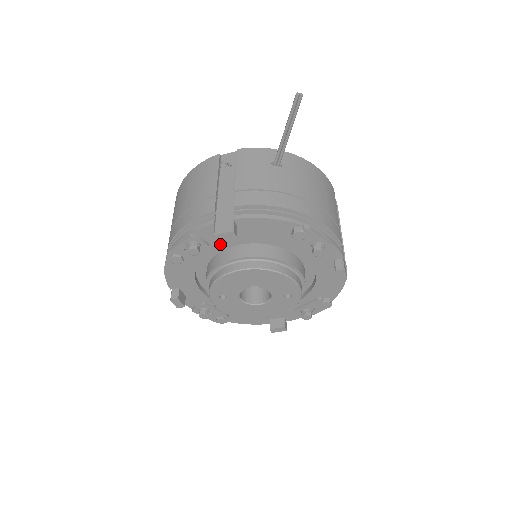
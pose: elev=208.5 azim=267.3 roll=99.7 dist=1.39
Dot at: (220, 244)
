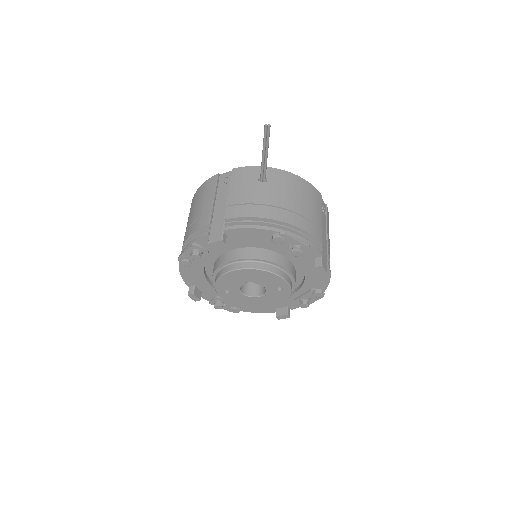
Dot at: (218, 250)
